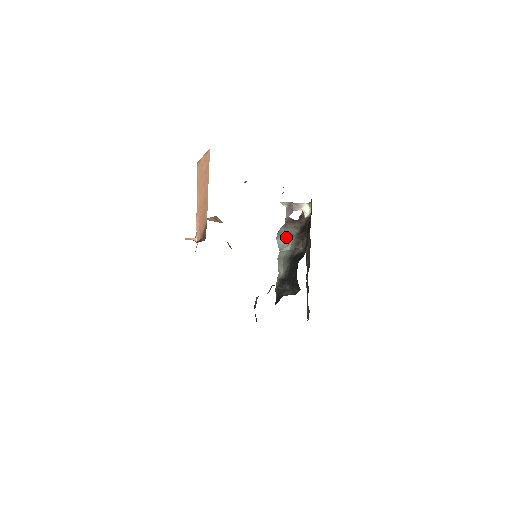
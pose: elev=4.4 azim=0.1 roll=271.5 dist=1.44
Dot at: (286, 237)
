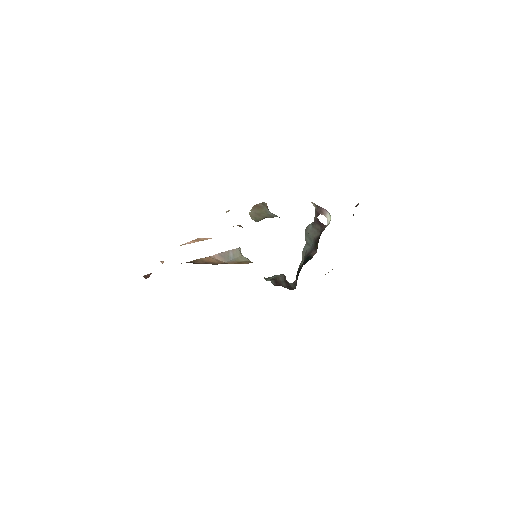
Dot at: (310, 235)
